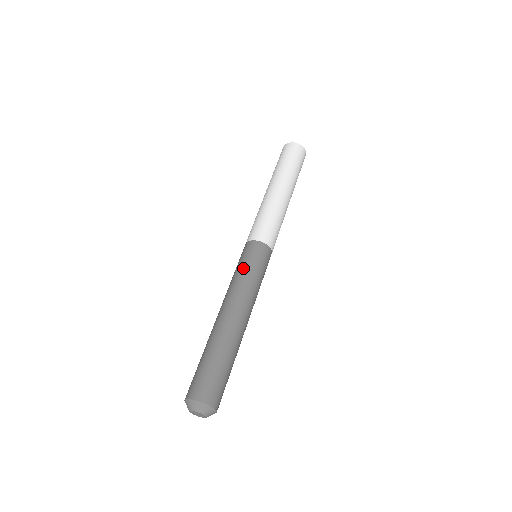
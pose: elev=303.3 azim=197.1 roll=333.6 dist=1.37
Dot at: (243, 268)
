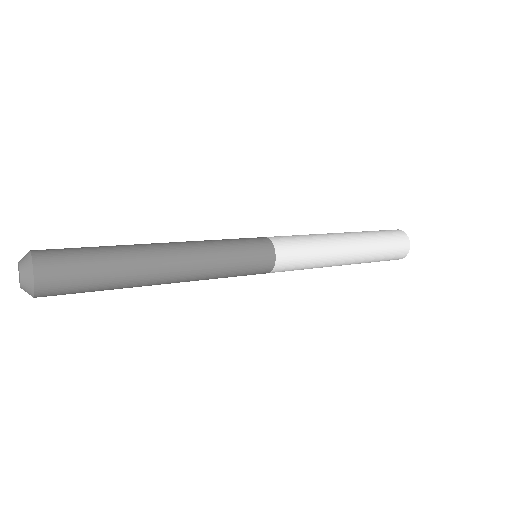
Dot at: (224, 239)
